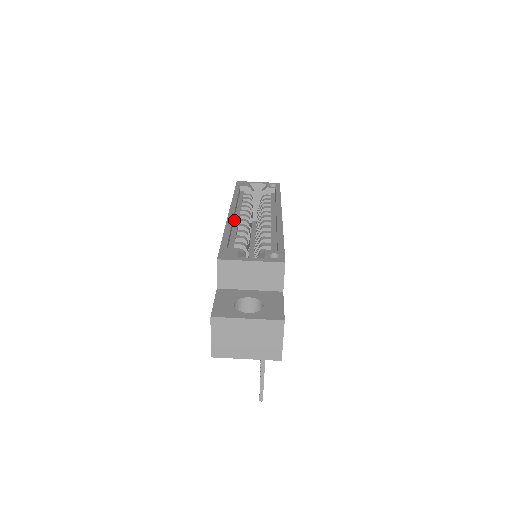
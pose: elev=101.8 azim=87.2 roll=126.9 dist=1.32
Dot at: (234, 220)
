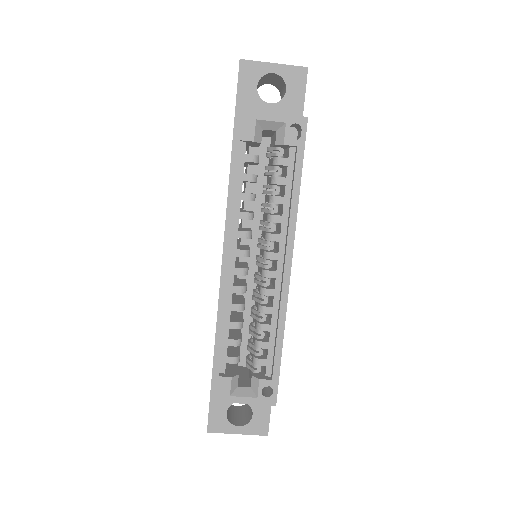
Dot at: (228, 274)
